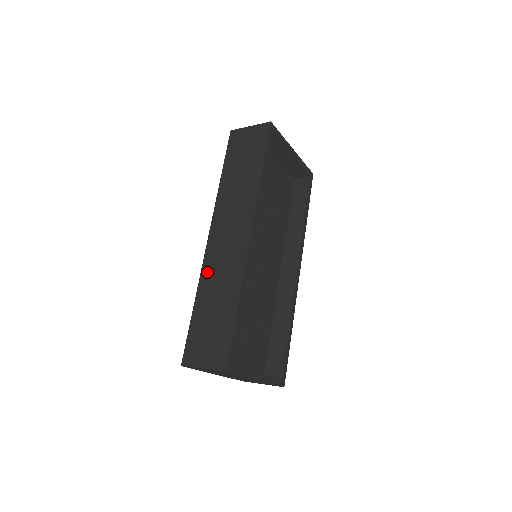
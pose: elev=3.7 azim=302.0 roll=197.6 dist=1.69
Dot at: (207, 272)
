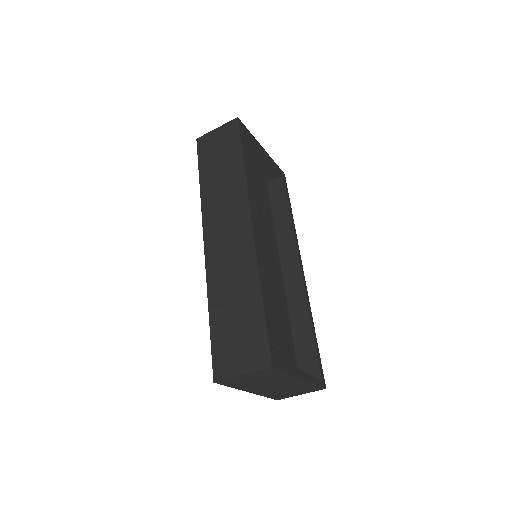
Dot at: (214, 275)
